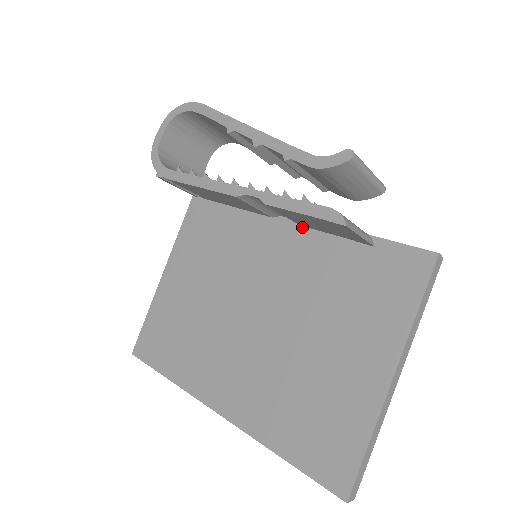
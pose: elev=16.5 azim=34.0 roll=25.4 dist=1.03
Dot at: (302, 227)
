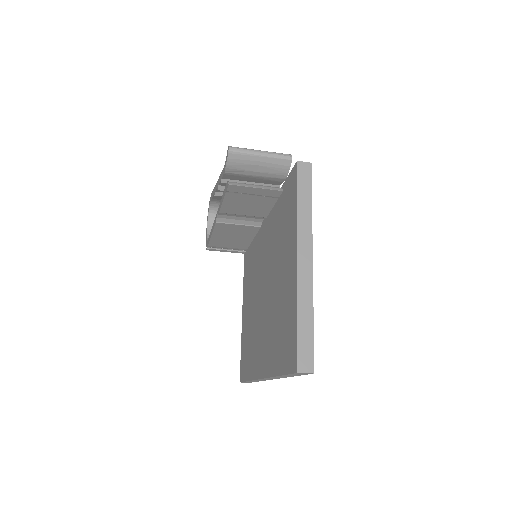
Dot at: (267, 217)
